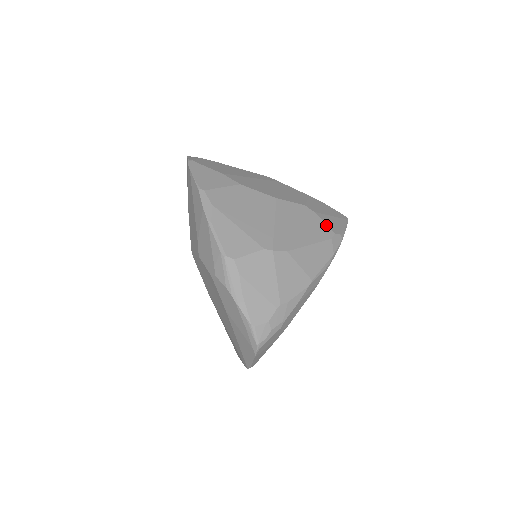
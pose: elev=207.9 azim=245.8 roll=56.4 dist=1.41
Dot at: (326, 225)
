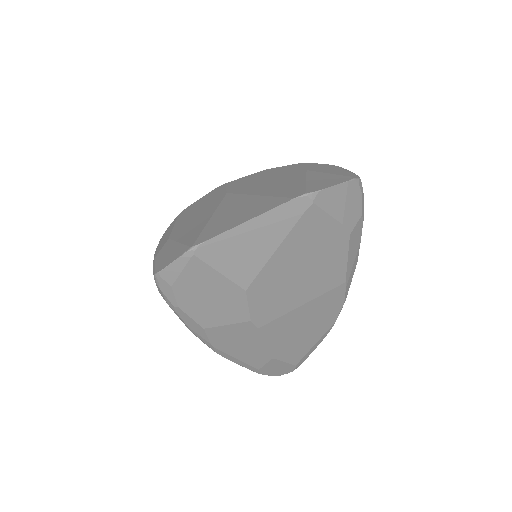
Dot at: occluded
